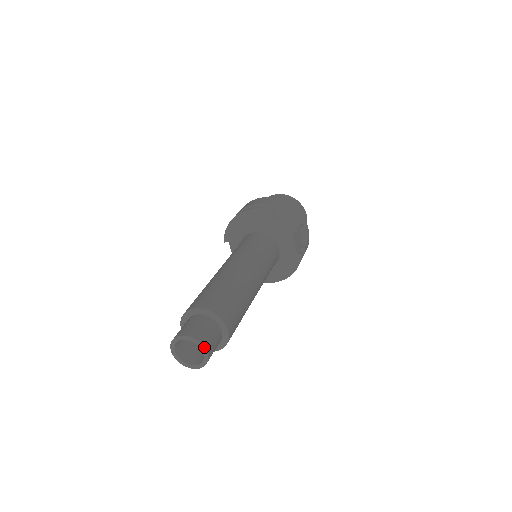
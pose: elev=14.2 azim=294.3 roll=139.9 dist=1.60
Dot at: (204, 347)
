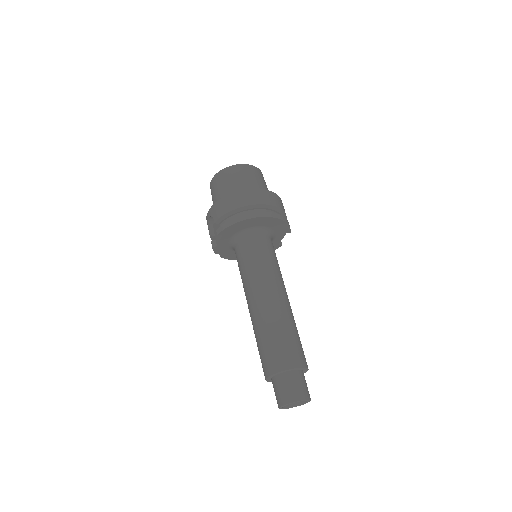
Dot at: occluded
